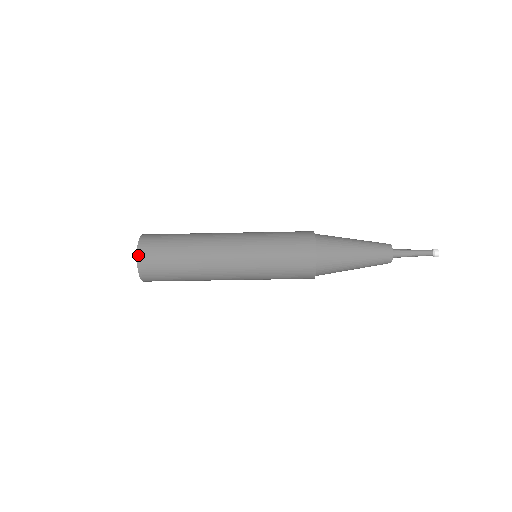
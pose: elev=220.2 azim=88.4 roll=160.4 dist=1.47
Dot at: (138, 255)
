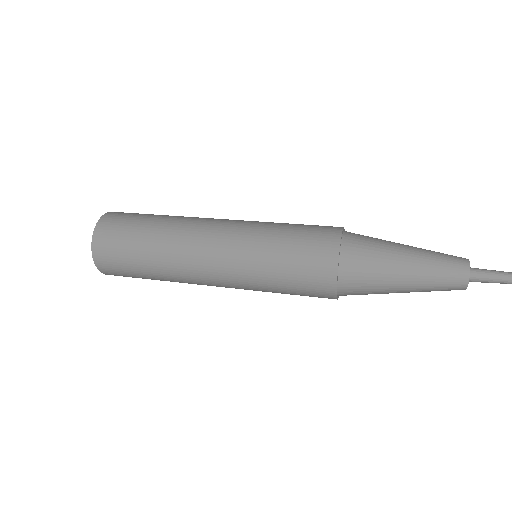
Dot at: (93, 245)
